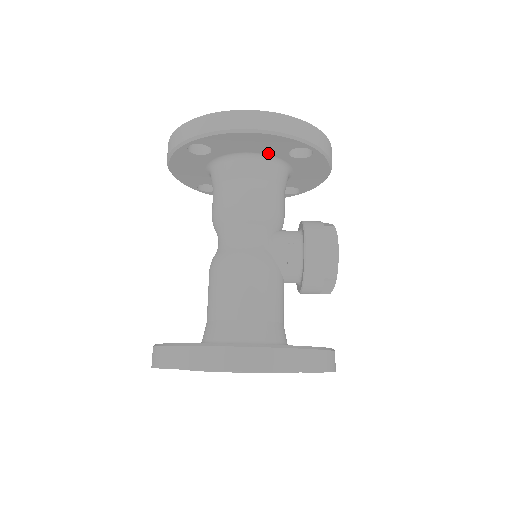
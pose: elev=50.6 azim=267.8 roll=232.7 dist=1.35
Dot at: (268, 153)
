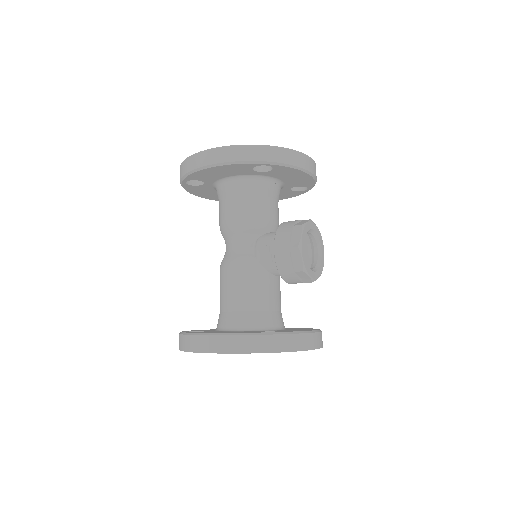
Dot at: (241, 174)
